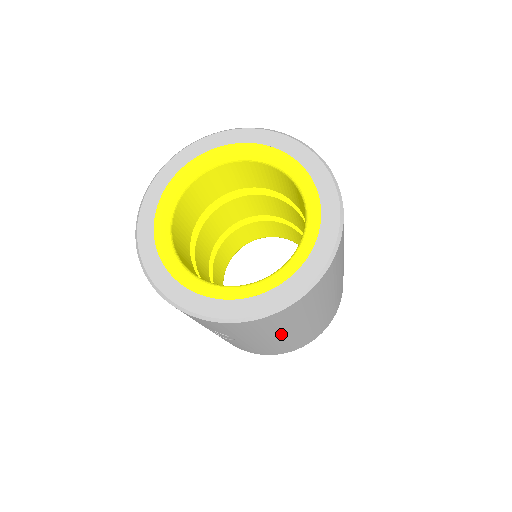
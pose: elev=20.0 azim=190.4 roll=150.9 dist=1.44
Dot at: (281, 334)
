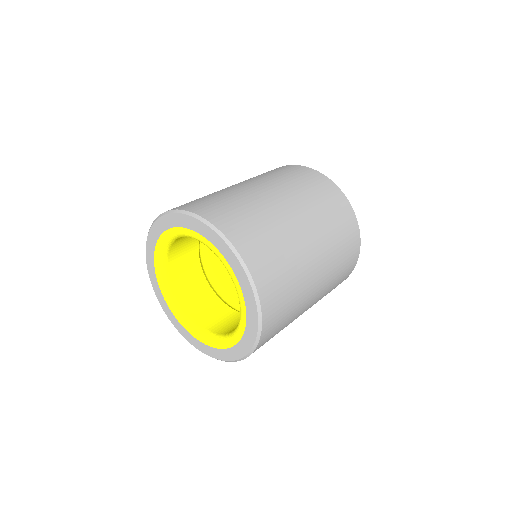
Dot at: occluded
